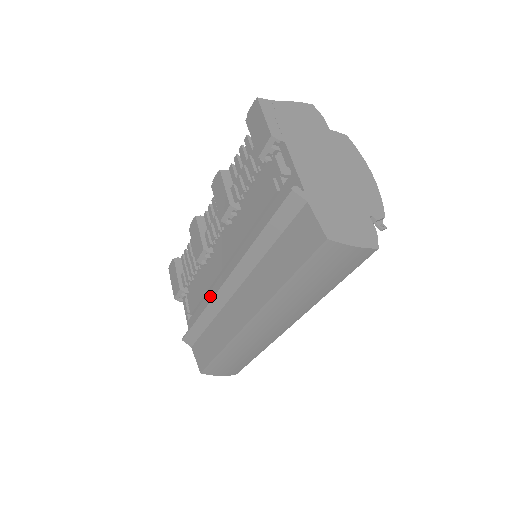
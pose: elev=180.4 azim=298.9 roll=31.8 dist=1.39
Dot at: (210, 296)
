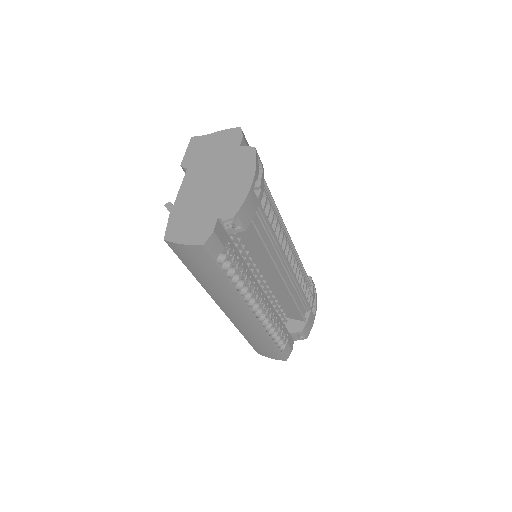
Dot at: occluded
